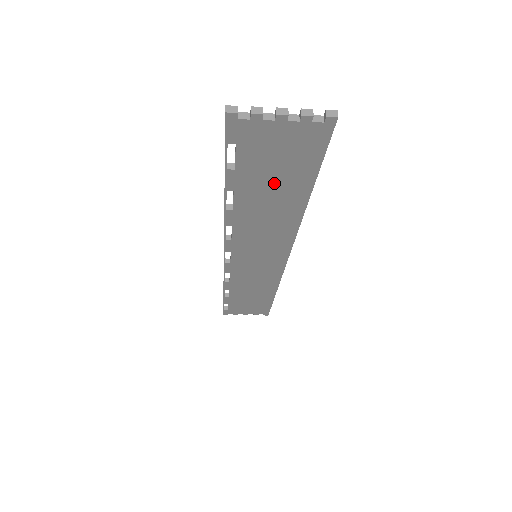
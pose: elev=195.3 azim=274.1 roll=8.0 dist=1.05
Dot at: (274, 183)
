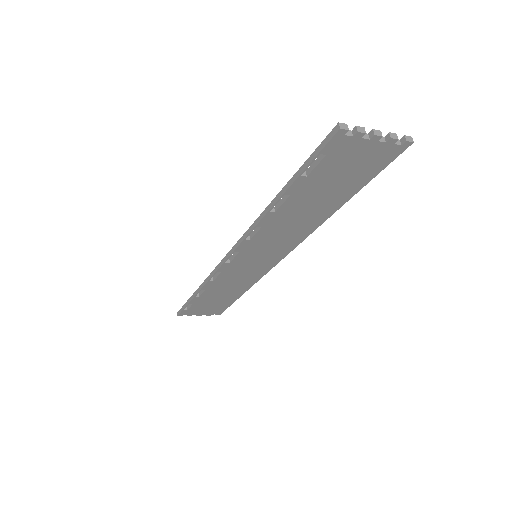
Dot at: (327, 190)
